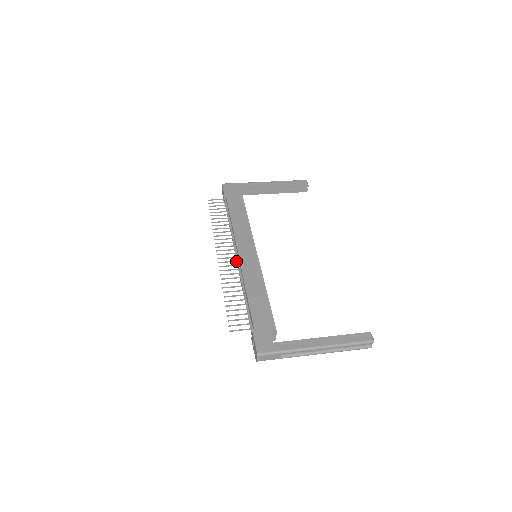
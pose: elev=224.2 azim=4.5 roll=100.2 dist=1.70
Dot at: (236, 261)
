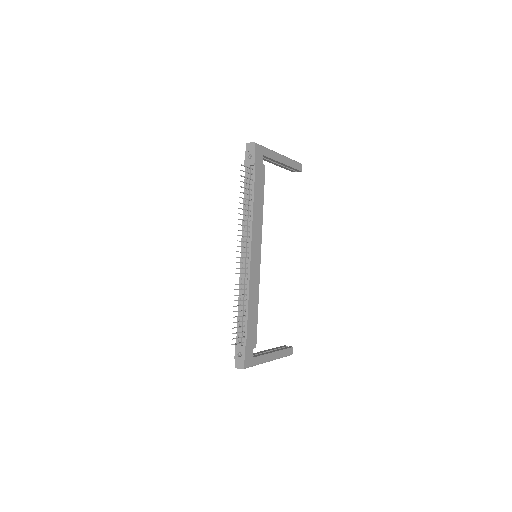
Dot at: (247, 263)
